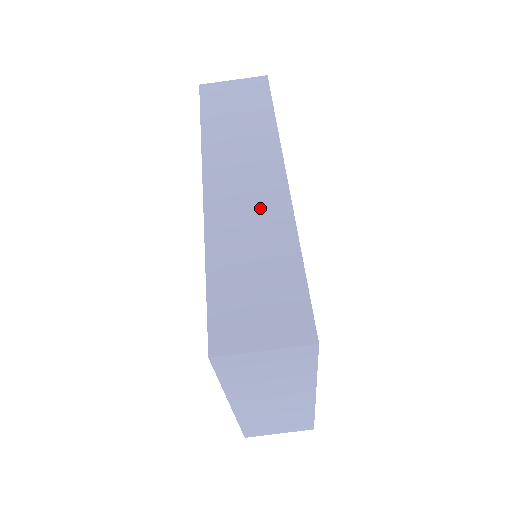
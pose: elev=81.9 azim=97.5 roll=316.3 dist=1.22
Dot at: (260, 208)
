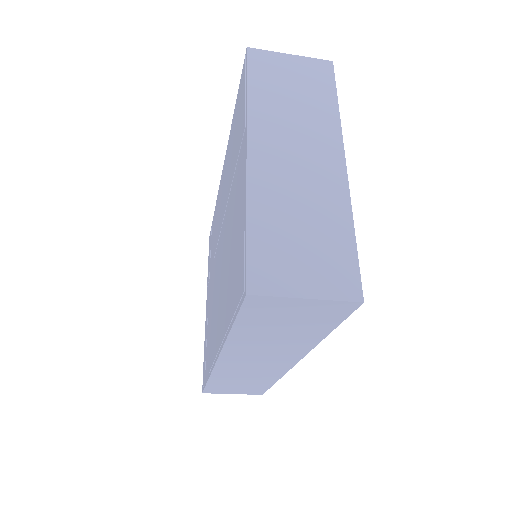
Dot at: (261, 371)
